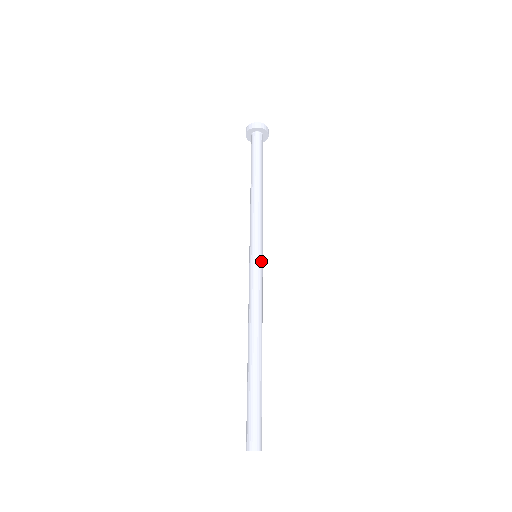
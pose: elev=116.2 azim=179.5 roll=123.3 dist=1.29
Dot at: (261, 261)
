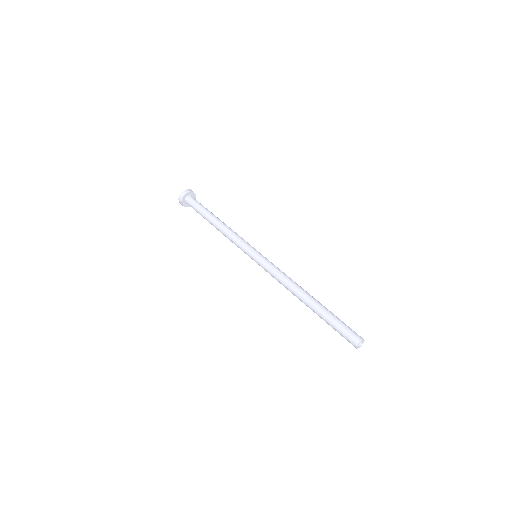
Dot at: (259, 256)
